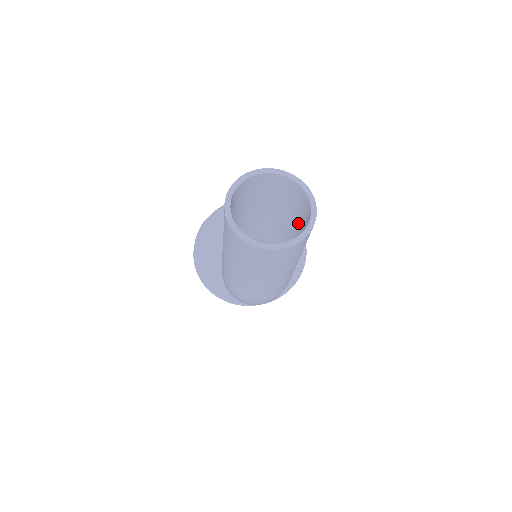
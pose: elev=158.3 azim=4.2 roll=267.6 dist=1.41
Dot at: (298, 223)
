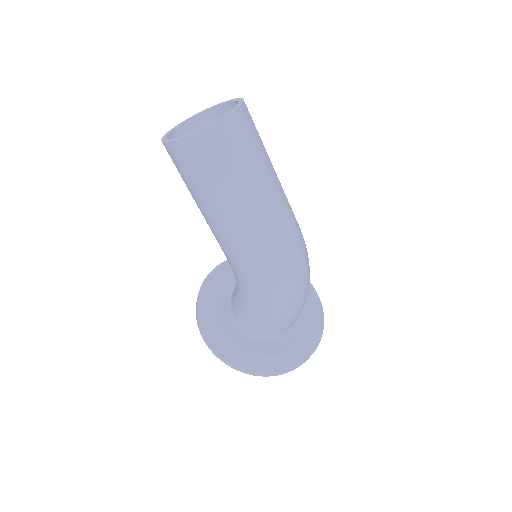
Dot at: occluded
